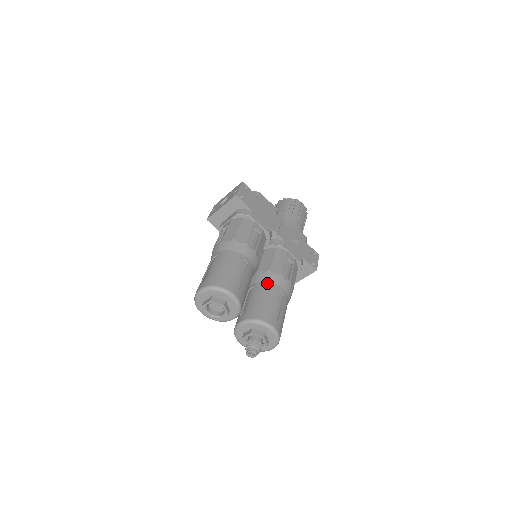
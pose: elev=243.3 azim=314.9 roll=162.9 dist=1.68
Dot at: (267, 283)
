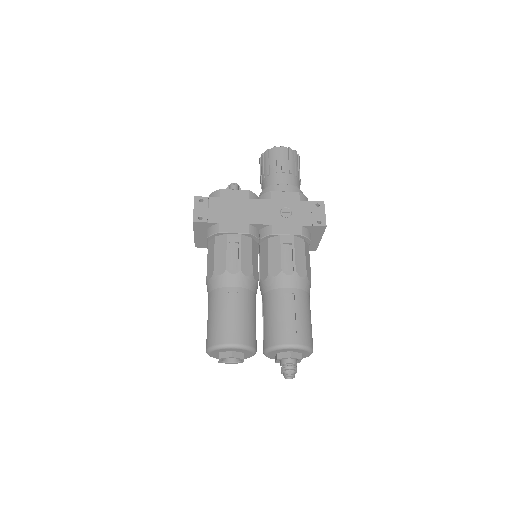
Dot at: (271, 292)
